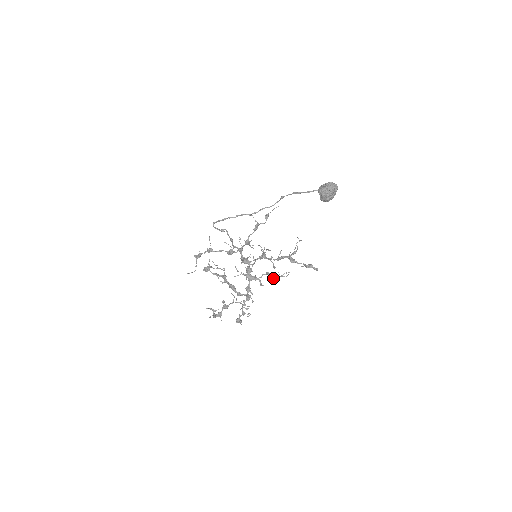
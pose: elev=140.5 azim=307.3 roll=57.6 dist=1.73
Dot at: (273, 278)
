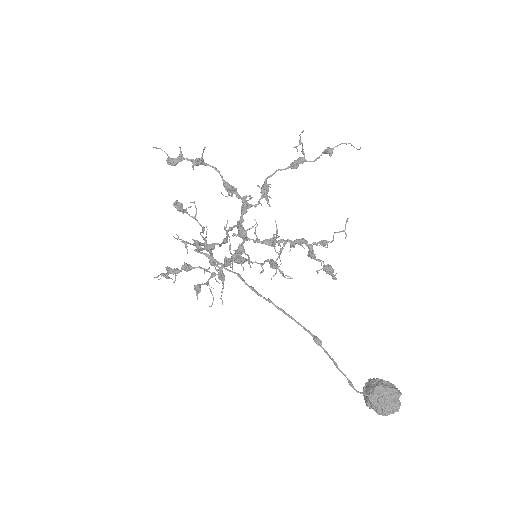
Dot at: (269, 263)
